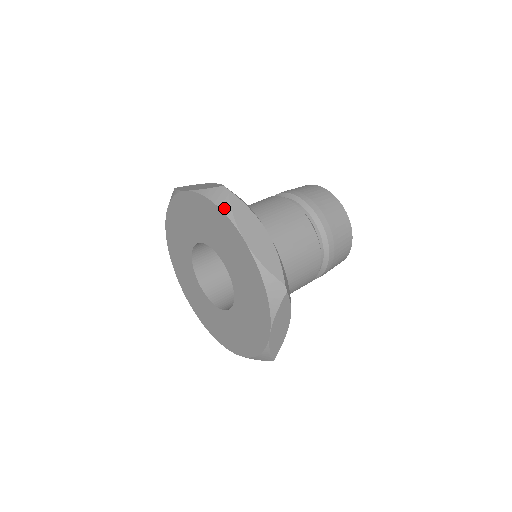
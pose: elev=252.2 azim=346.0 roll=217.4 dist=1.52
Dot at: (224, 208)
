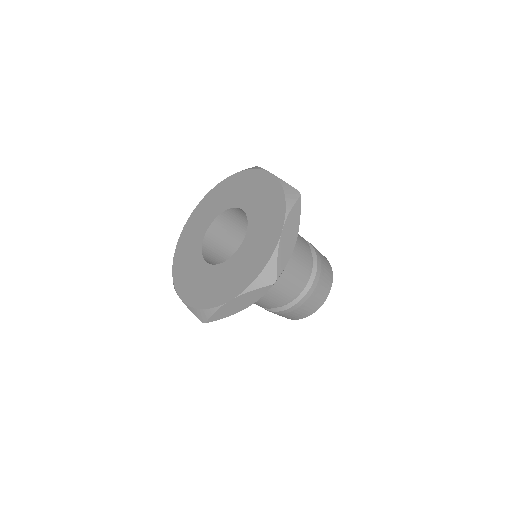
Dot at: (288, 202)
